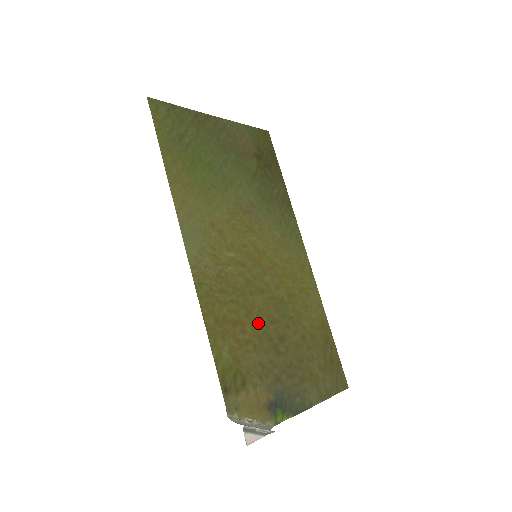
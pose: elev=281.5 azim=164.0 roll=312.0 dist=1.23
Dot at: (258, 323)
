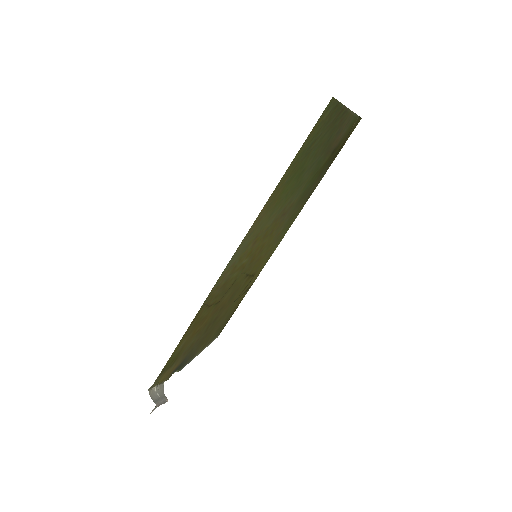
Dot at: (214, 313)
